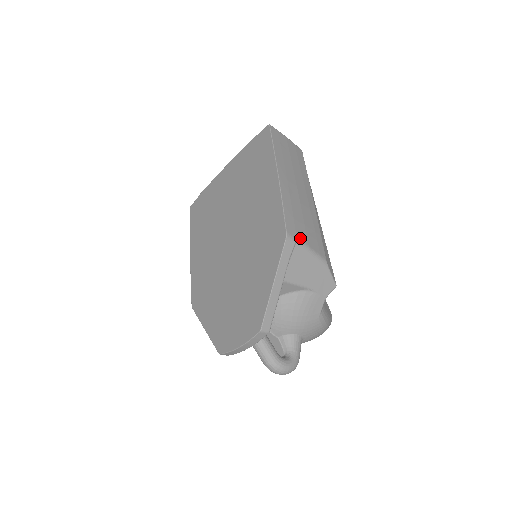
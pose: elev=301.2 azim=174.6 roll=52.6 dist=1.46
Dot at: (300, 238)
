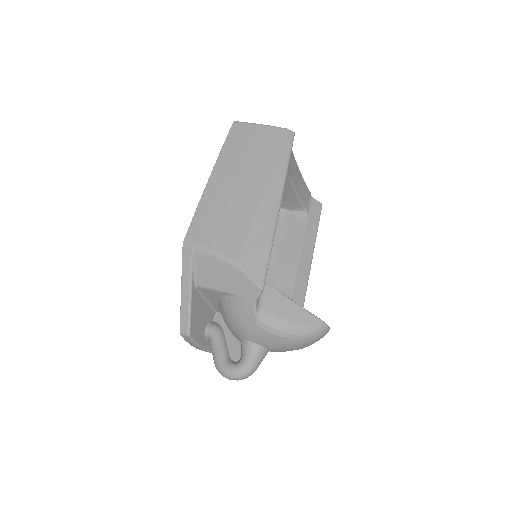
Dot at: (202, 243)
